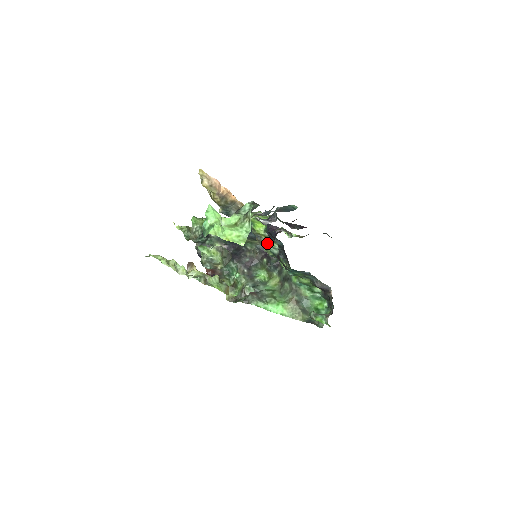
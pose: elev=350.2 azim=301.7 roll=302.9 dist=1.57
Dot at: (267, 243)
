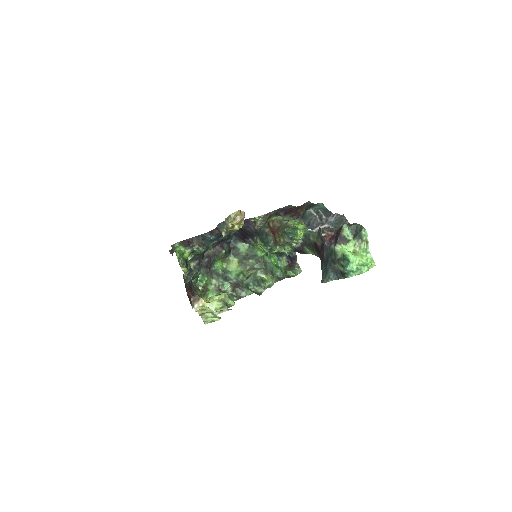
Dot at: (291, 243)
